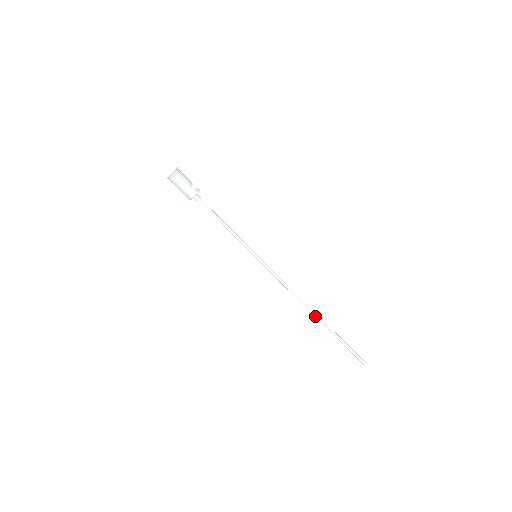
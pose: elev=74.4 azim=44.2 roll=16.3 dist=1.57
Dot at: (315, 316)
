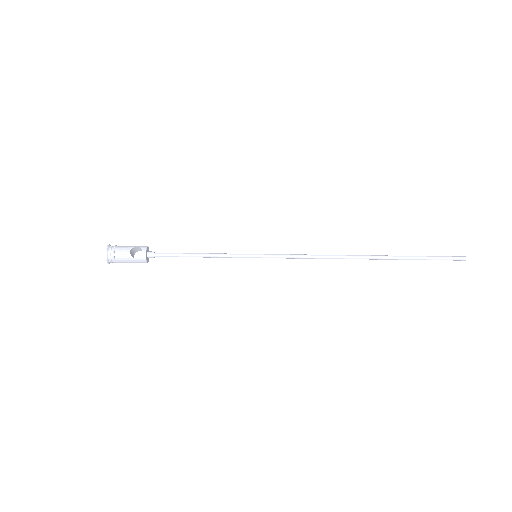
Dot at: occluded
